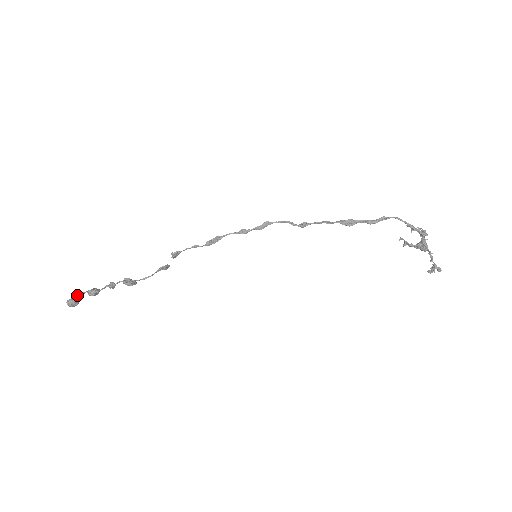
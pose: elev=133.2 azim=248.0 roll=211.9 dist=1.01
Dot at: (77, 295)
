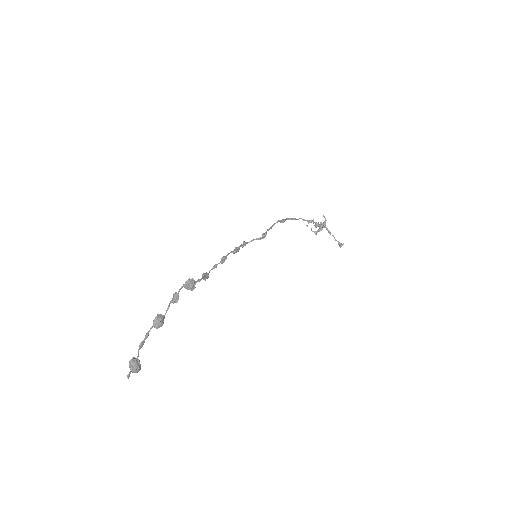
Dot at: (140, 343)
